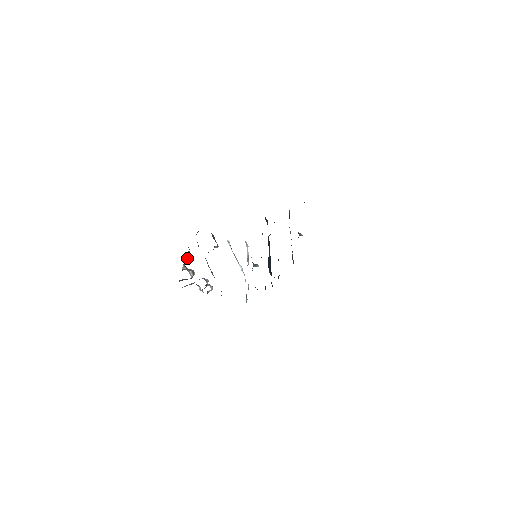
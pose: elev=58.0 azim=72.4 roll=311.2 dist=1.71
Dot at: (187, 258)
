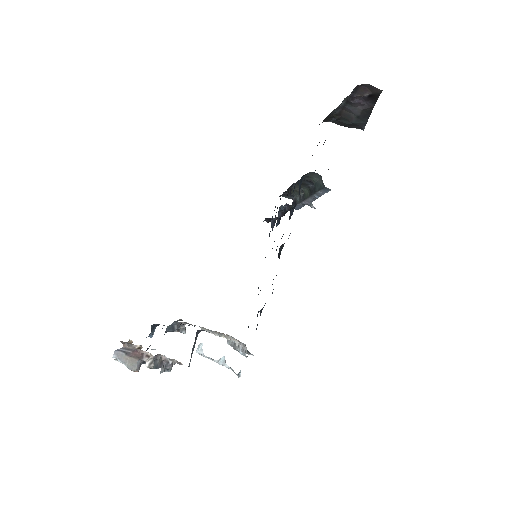
Dot at: (130, 342)
